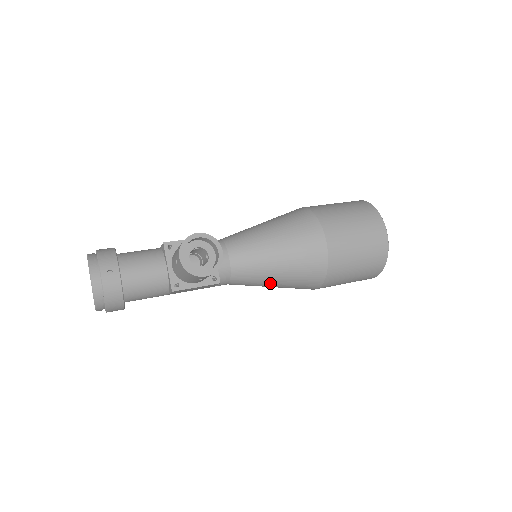
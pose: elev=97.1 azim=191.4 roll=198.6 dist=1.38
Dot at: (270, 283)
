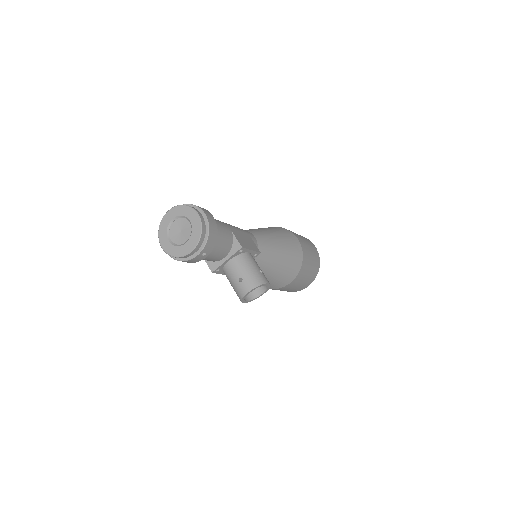
Dot at: occluded
